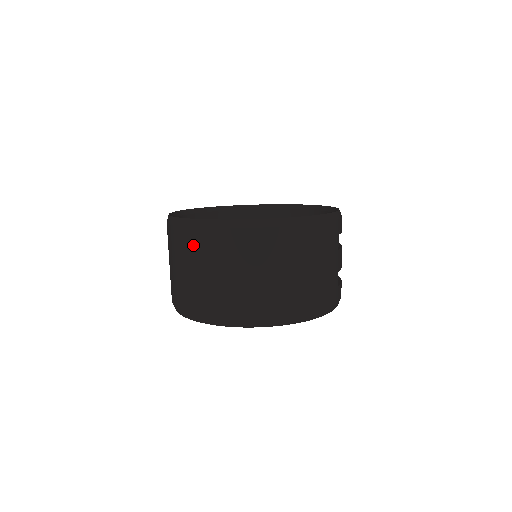
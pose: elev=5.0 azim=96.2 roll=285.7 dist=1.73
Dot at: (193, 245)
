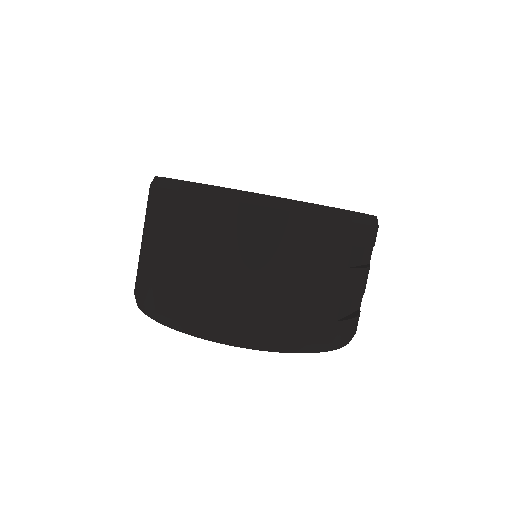
Dot at: (152, 209)
